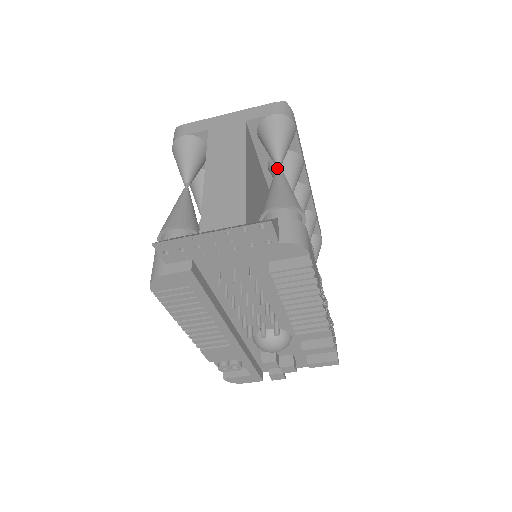
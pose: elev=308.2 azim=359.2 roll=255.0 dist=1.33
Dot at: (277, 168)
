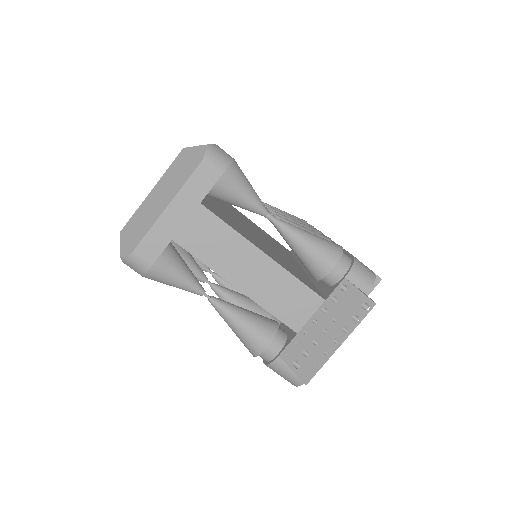
Dot at: (273, 221)
